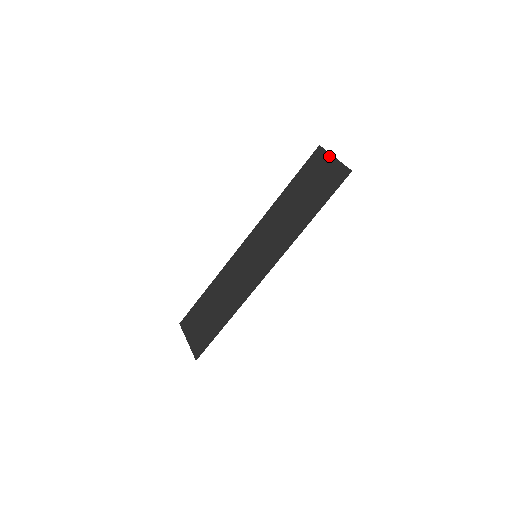
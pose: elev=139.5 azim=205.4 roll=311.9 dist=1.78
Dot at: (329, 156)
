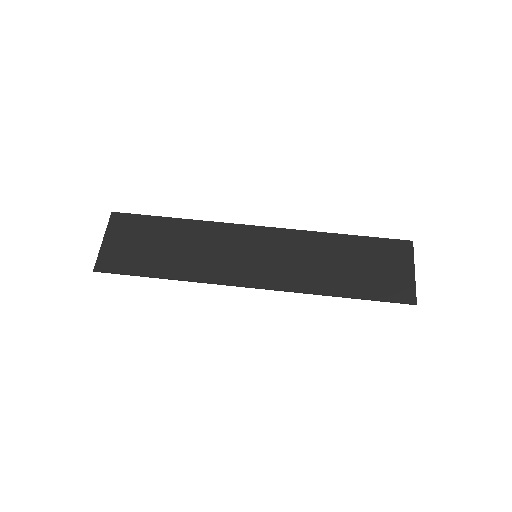
Dot at: (411, 263)
